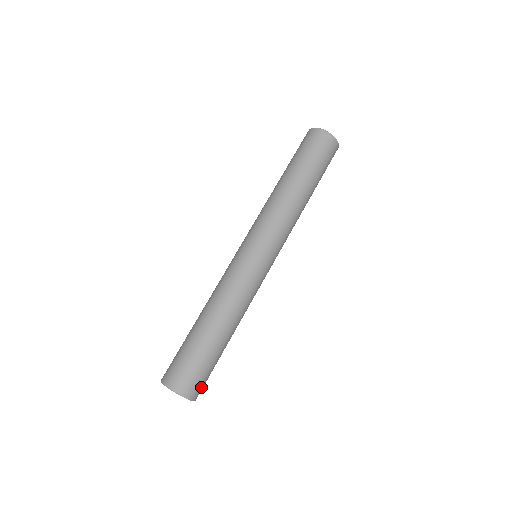
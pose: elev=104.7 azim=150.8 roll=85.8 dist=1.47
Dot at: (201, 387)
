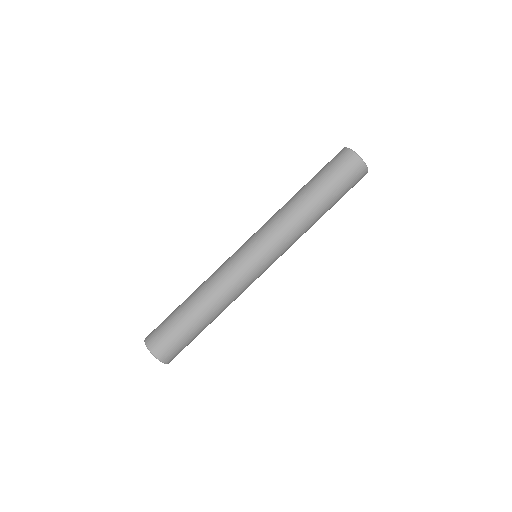
Dot at: (172, 353)
